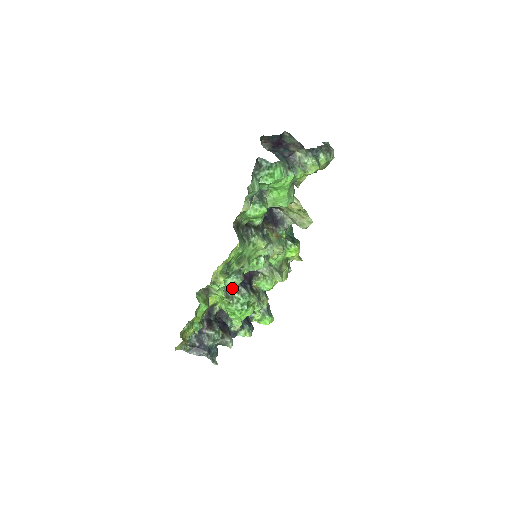
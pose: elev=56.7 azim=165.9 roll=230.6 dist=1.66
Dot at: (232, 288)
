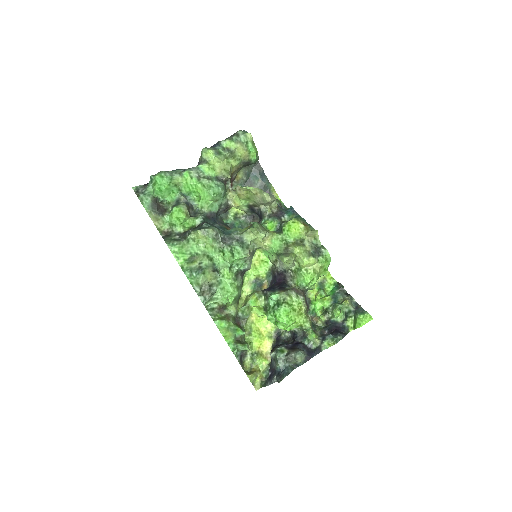
Dot at: (227, 291)
